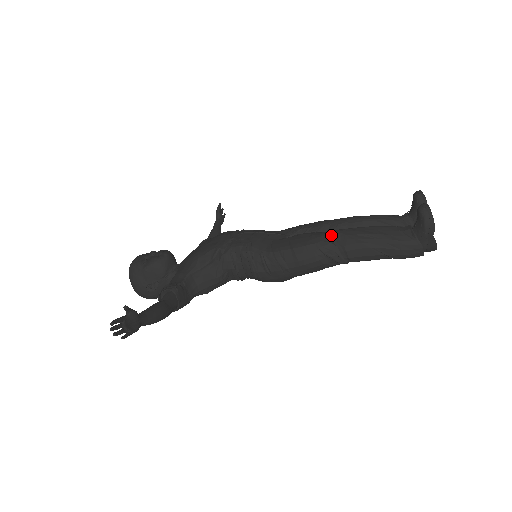
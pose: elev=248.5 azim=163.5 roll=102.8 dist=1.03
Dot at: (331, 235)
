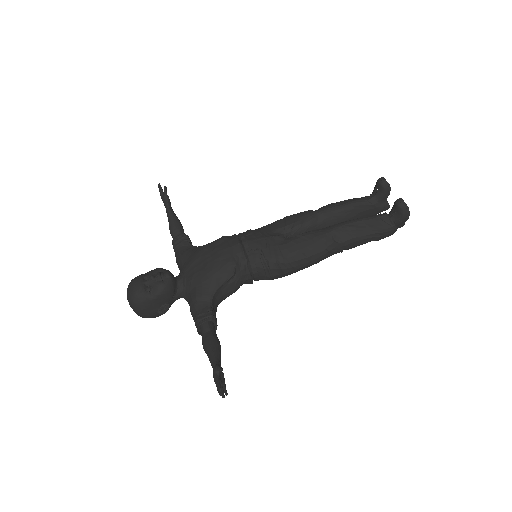
Dot at: (332, 234)
